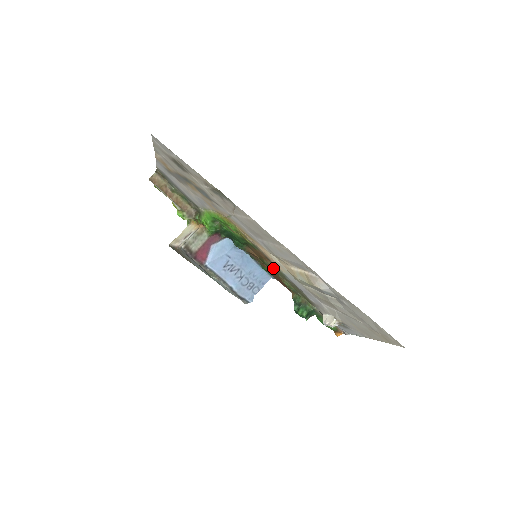
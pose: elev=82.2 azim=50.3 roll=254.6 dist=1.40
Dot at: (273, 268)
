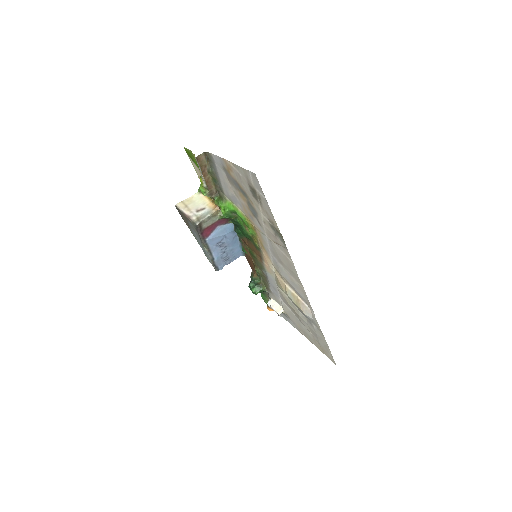
Dot at: (257, 260)
